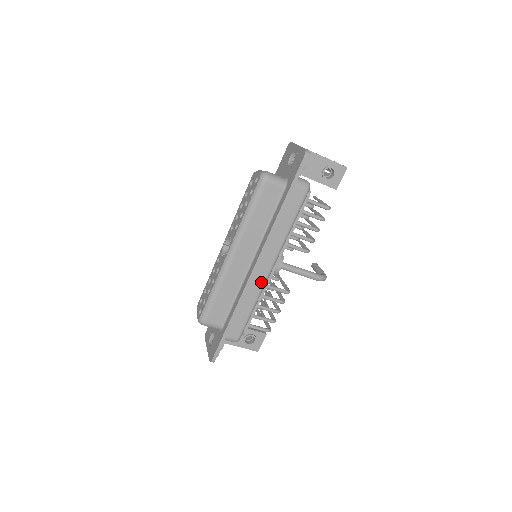
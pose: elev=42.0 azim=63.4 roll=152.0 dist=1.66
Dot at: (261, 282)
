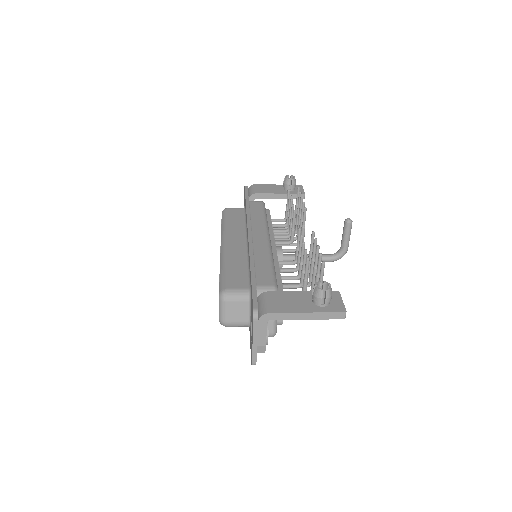
Dot at: occluded
